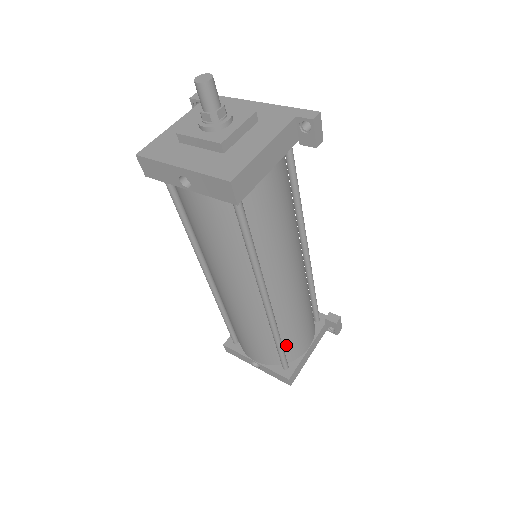
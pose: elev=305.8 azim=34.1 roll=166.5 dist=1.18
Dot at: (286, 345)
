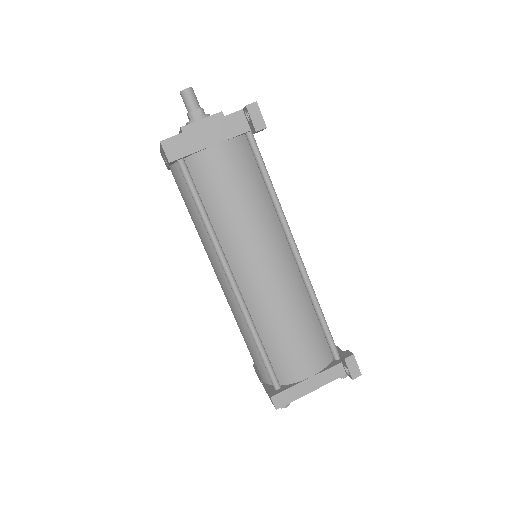
Dot at: (273, 356)
